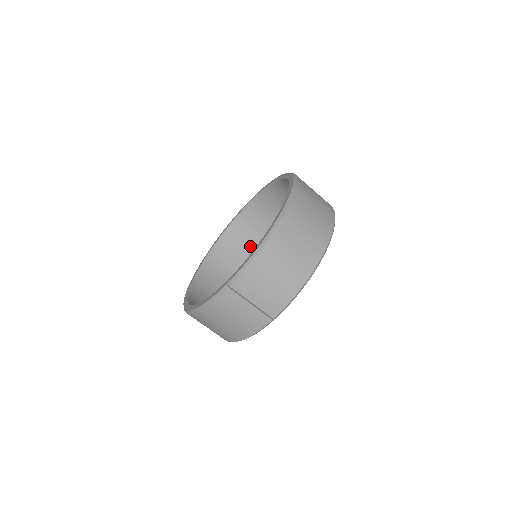
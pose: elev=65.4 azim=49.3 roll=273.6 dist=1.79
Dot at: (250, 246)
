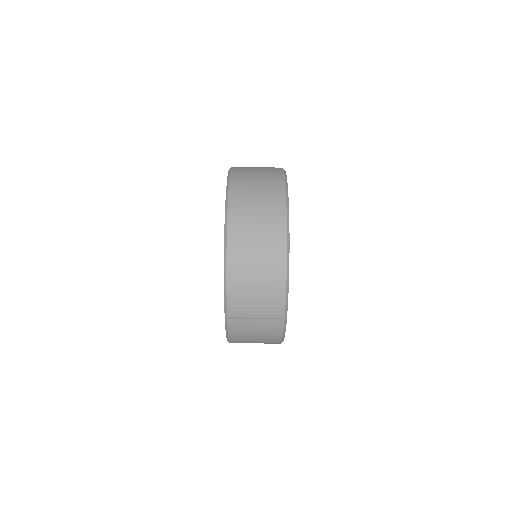
Dot at: occluded
